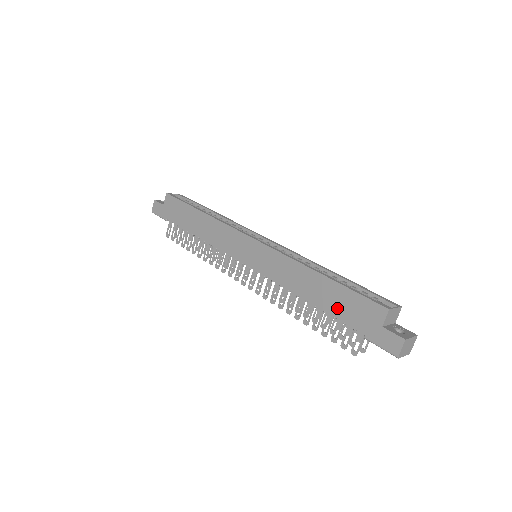
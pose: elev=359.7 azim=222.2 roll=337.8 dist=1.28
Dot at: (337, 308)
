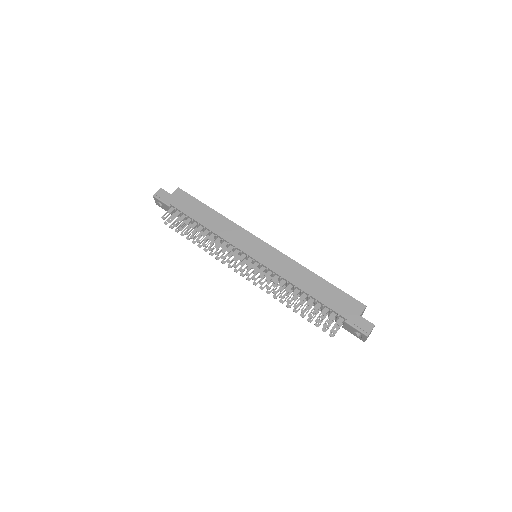
Dot at: (328, 299)
